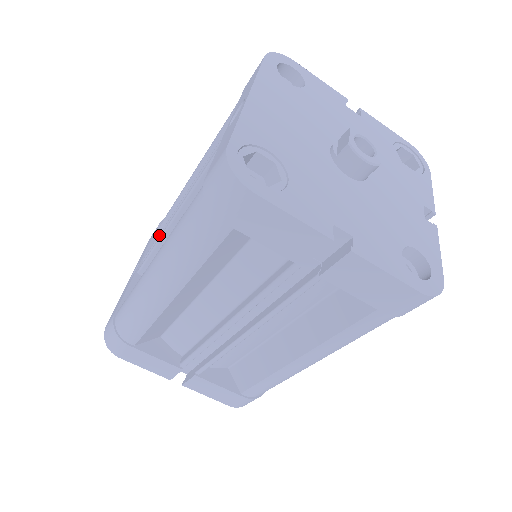
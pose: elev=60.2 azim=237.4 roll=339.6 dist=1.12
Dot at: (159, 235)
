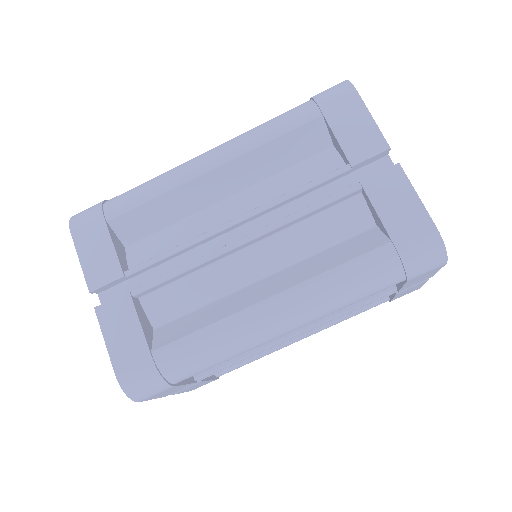
Dot at: occluded
